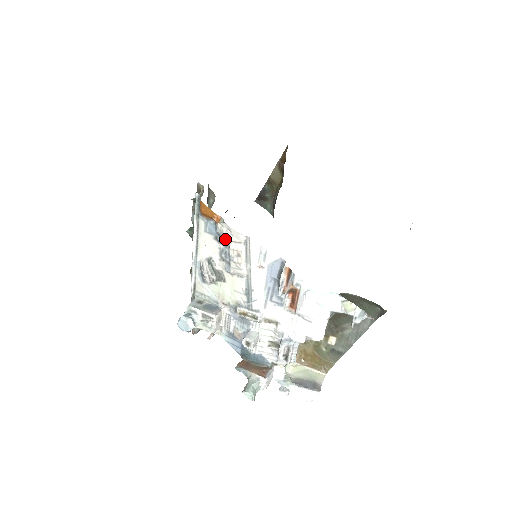
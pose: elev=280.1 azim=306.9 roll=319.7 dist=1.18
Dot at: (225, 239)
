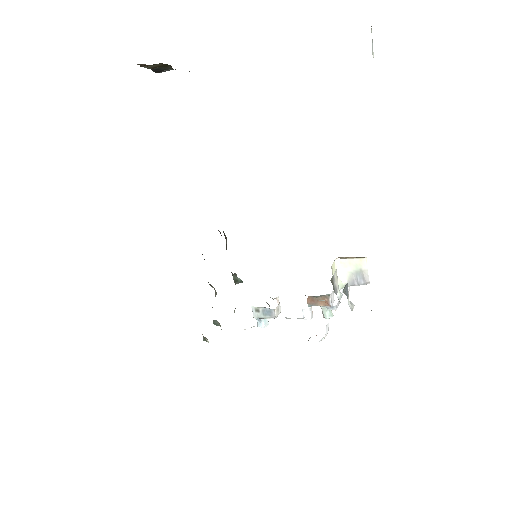
Dot at: occluded
